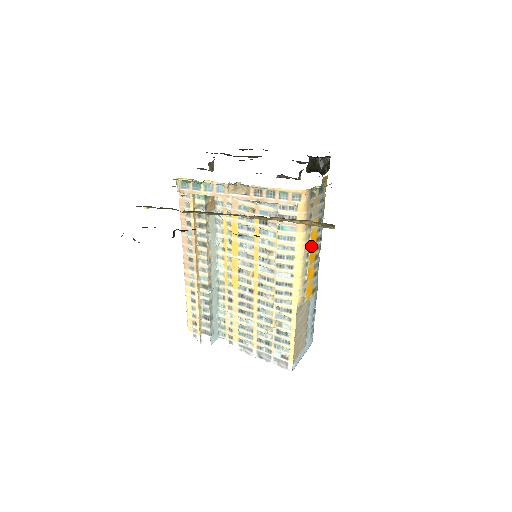
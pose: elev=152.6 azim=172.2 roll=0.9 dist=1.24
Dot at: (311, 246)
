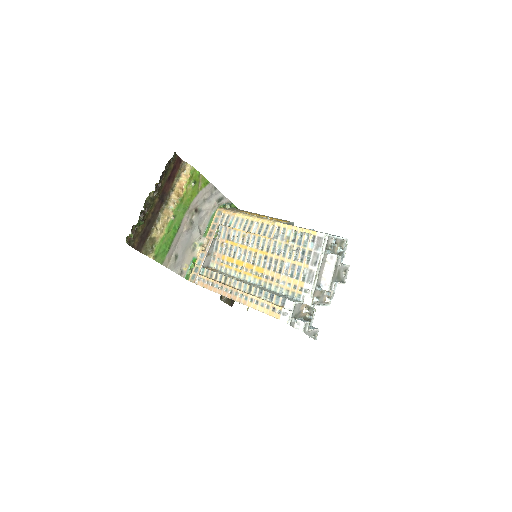
Dot at: (254, 215)
